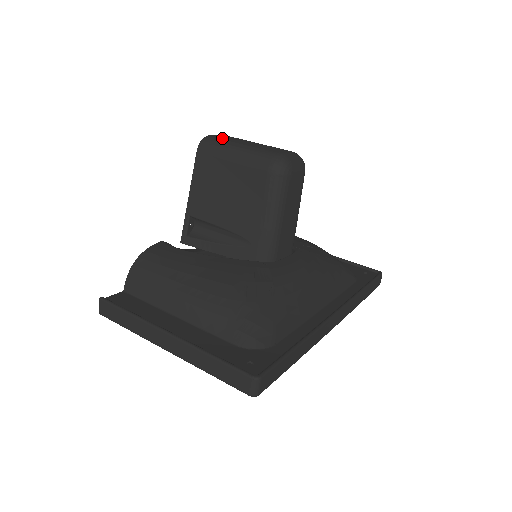
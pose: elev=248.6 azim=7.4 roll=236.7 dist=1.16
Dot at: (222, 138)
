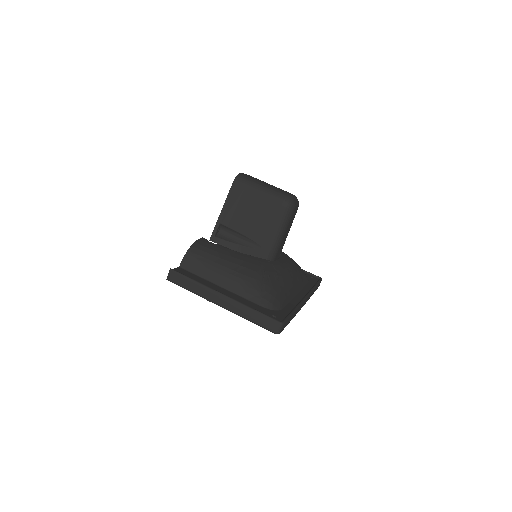
Dot at: (249, 177)
